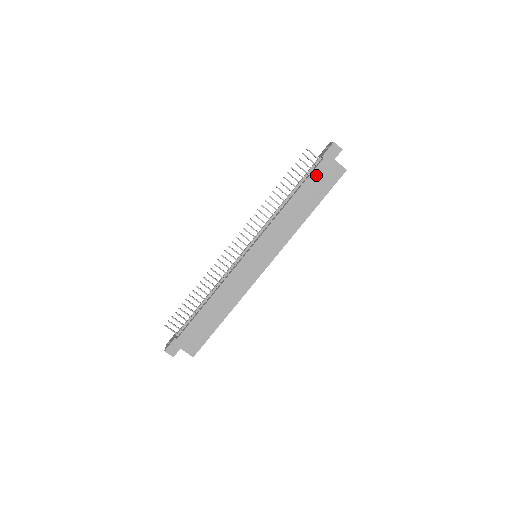
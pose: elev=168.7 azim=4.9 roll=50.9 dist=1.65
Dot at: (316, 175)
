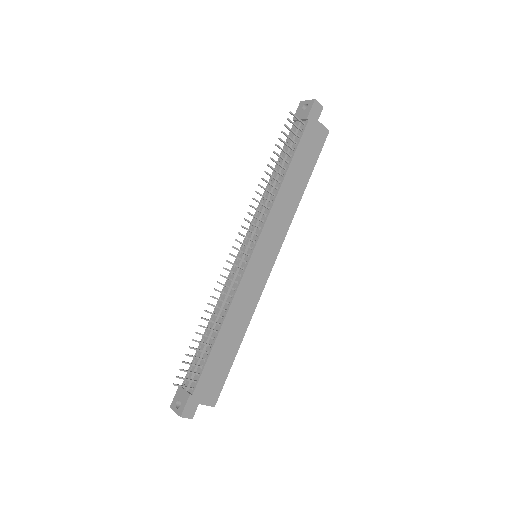
Dot at: (304, 142)
